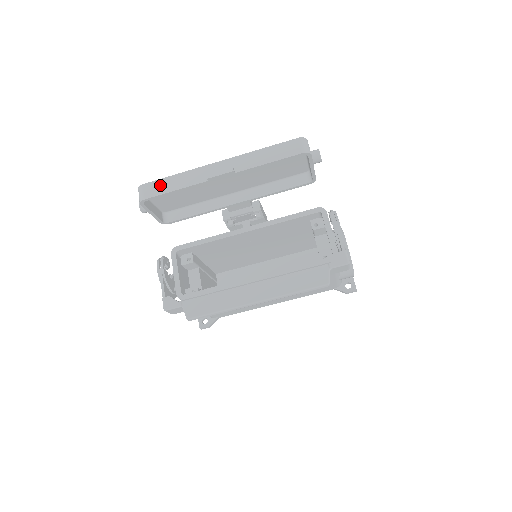
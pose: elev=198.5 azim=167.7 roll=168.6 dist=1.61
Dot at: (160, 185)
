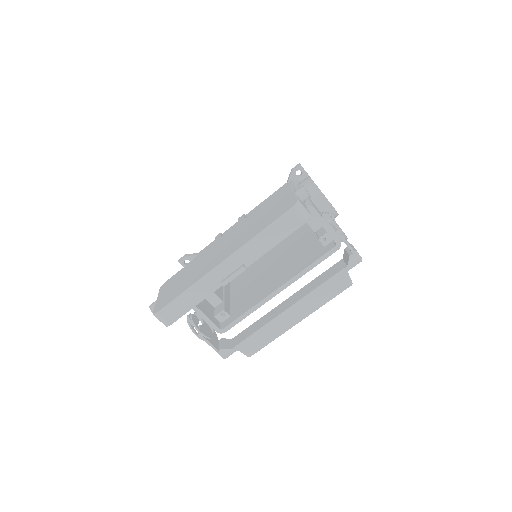
Dot at: (177, 307)
